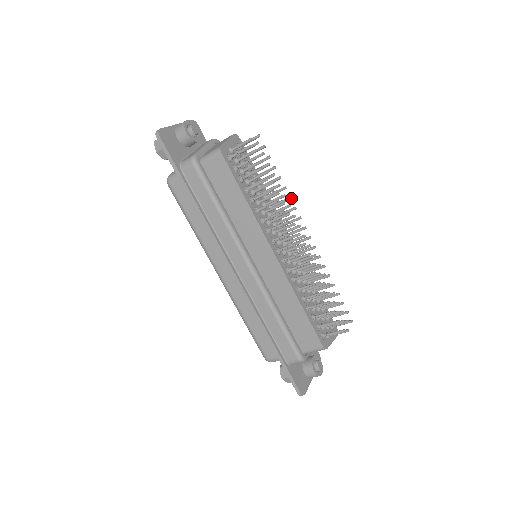
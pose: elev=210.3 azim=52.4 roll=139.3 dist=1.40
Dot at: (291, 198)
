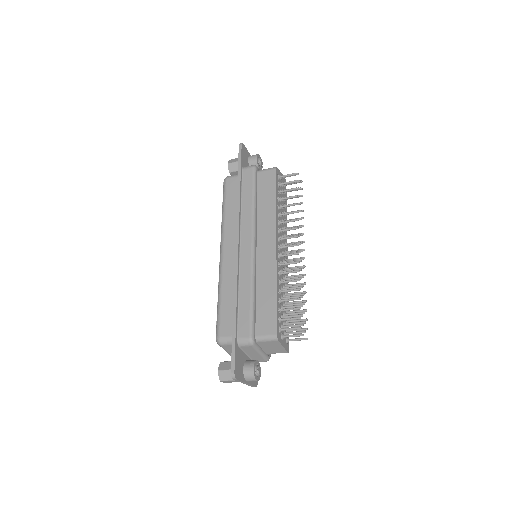
Dot at: occluded
